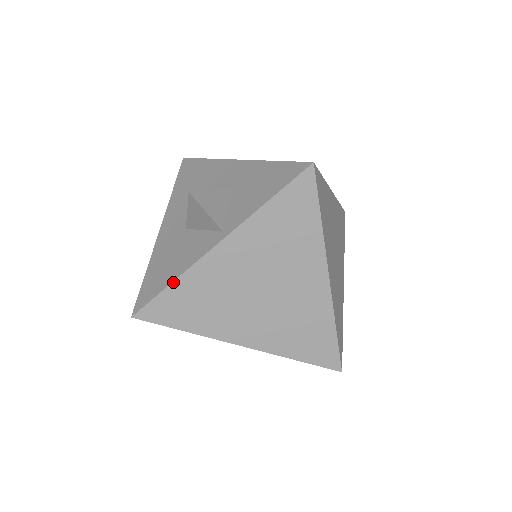
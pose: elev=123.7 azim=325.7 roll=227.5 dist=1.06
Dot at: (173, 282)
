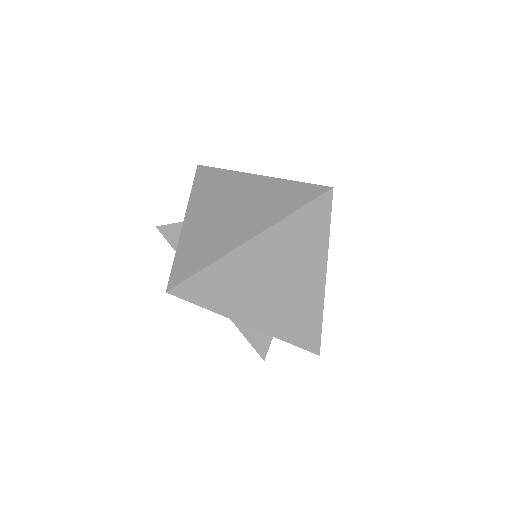
Dot at: (175, 254)
